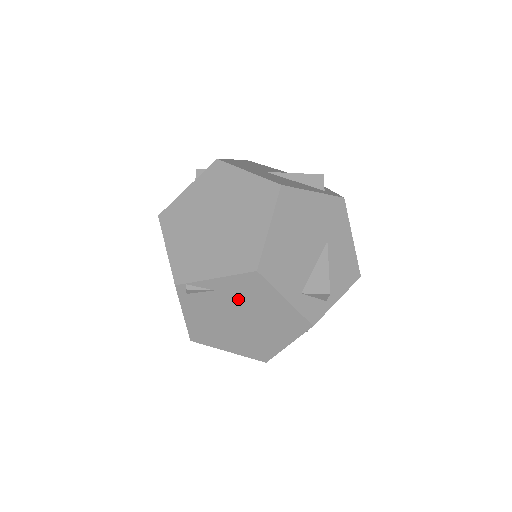
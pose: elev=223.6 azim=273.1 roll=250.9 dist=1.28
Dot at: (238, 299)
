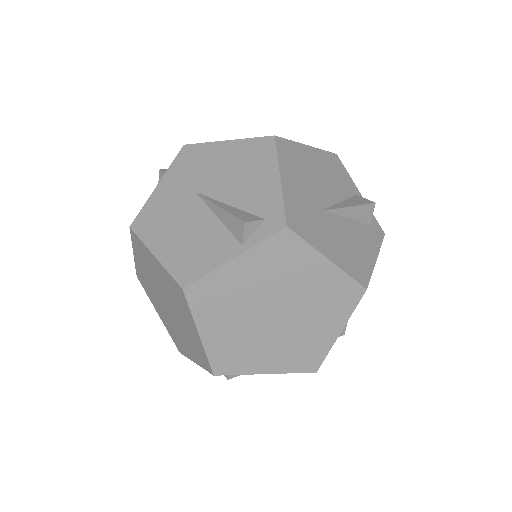
Dot at: occluded
